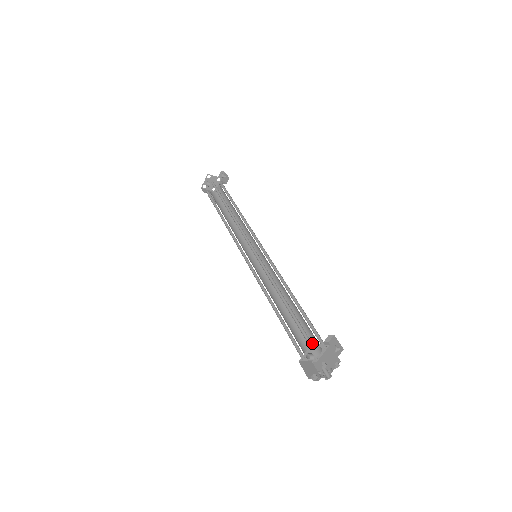
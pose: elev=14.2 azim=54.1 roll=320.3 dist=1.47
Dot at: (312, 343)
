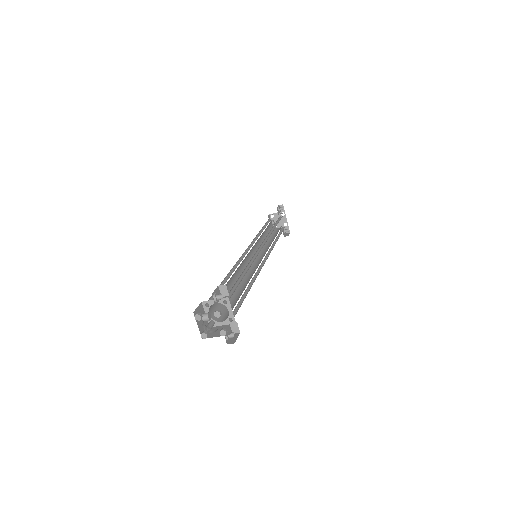
Dot at: occluded
